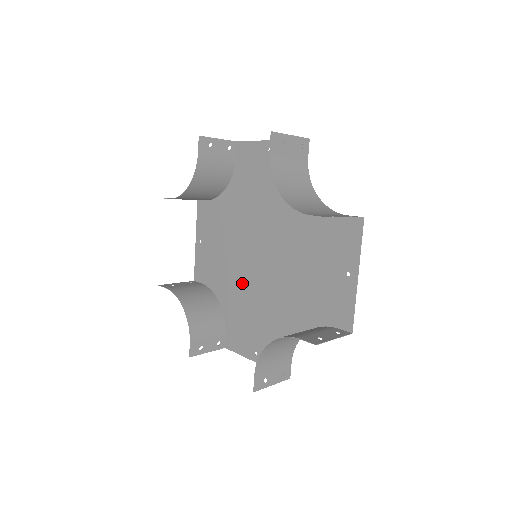
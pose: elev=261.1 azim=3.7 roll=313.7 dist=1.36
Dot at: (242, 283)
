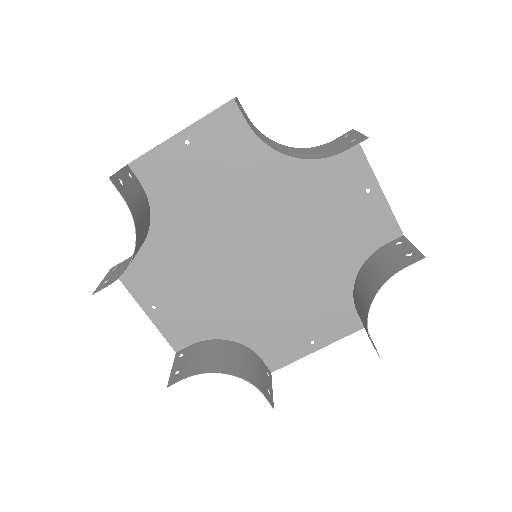
Dot at: (248, 298)
